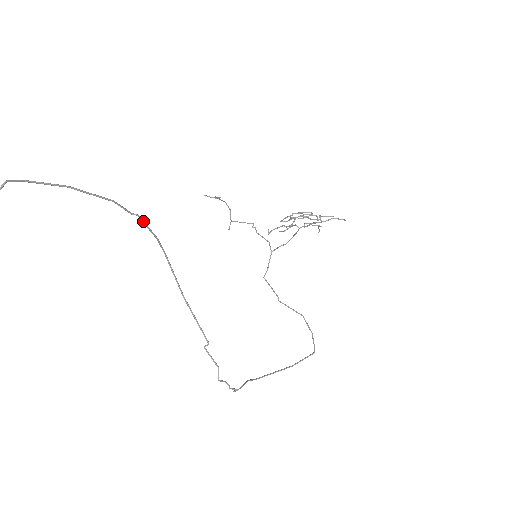
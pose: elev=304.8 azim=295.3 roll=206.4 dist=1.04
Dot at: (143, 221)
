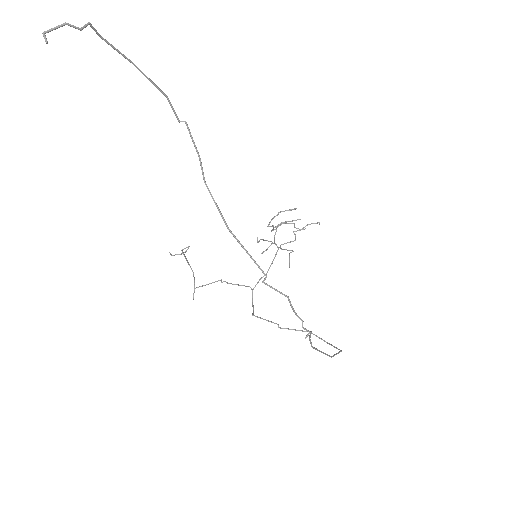
Dot at: (189, 130)
